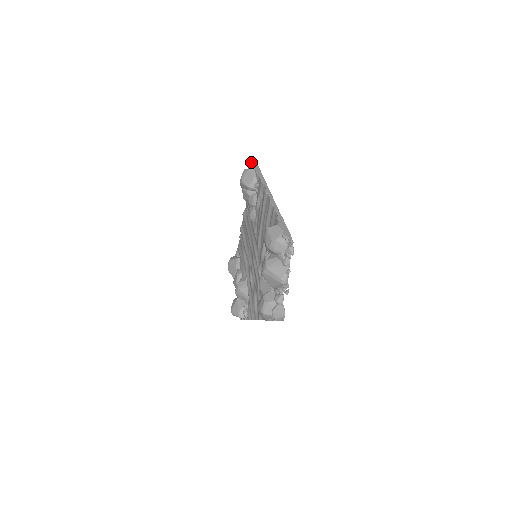
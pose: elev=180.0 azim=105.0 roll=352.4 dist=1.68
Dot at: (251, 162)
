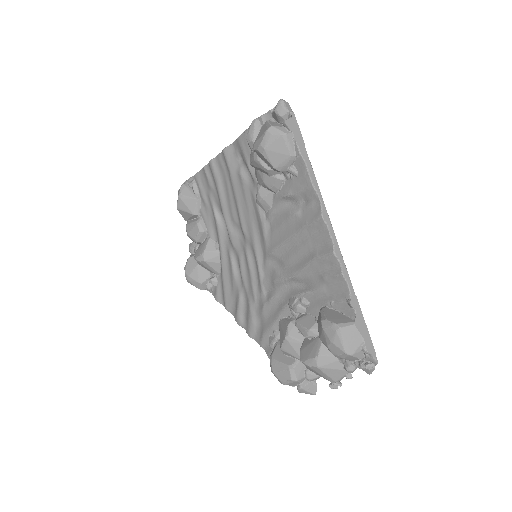
Dot at: (282, 107)
